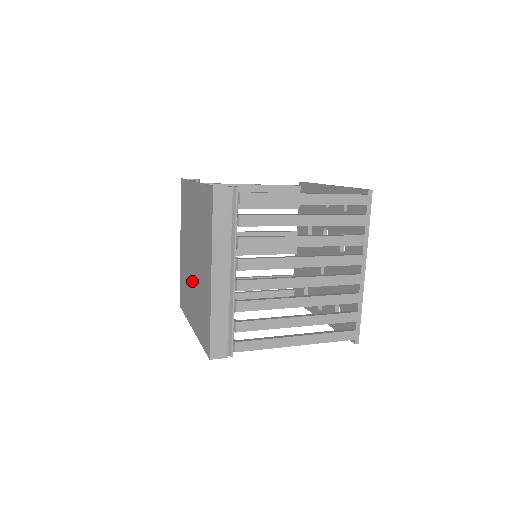
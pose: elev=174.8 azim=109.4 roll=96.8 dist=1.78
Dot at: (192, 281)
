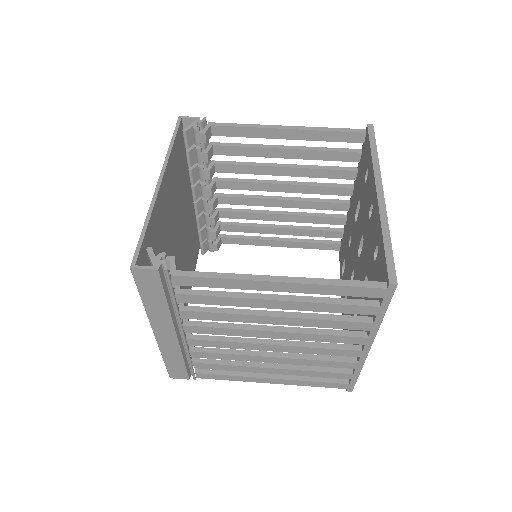
Dot at: occluded
